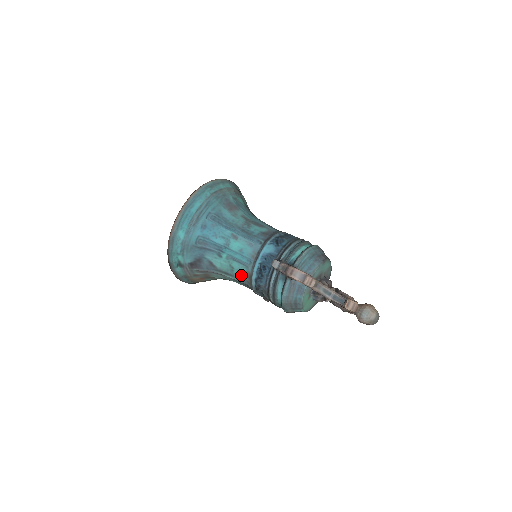
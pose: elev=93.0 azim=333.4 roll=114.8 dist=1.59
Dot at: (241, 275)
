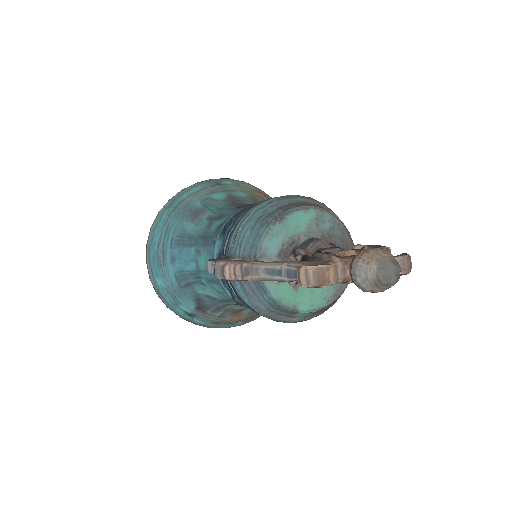
Dot at: occluded
